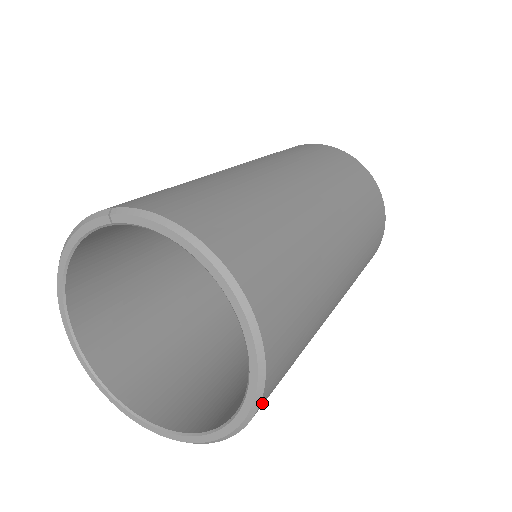
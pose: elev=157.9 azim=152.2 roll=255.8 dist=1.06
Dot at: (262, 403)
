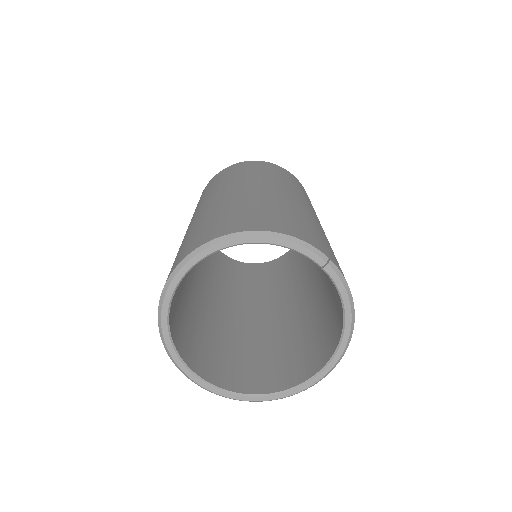
Dot at: occluded
